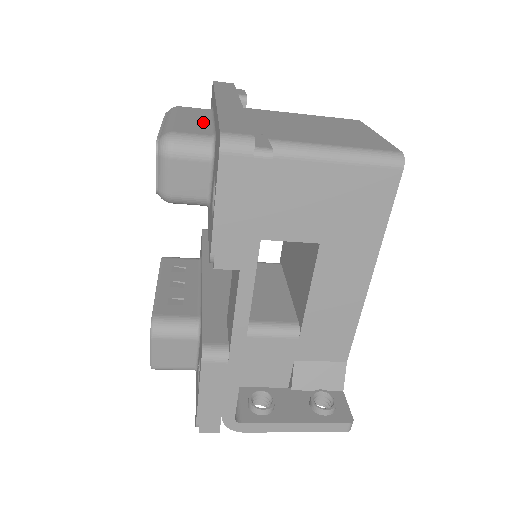
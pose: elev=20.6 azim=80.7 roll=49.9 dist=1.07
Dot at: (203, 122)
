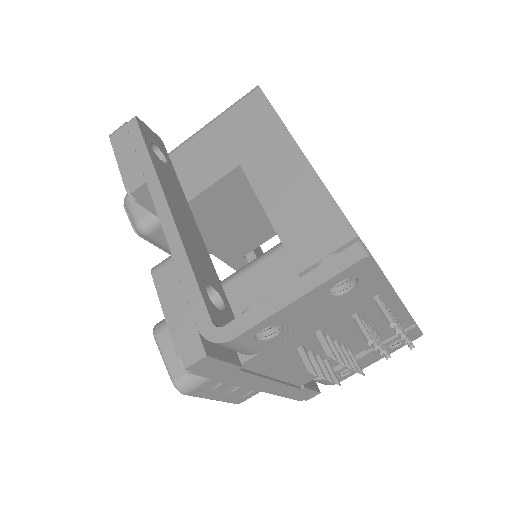
Dot at: occluded
